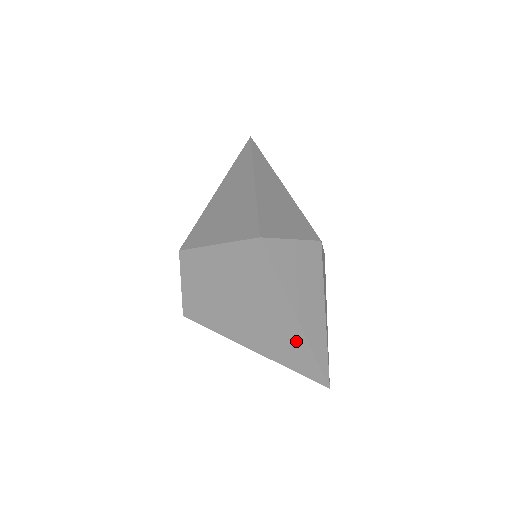
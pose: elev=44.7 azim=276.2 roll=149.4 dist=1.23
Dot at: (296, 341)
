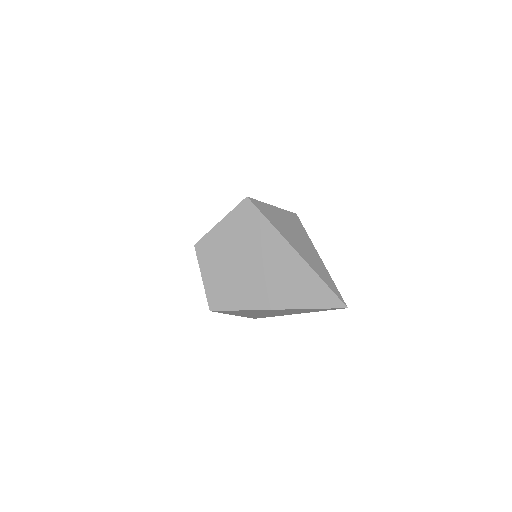
Dot at: (303, 274)
